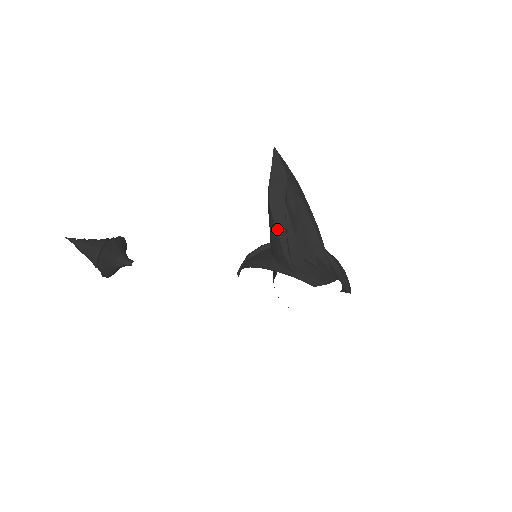
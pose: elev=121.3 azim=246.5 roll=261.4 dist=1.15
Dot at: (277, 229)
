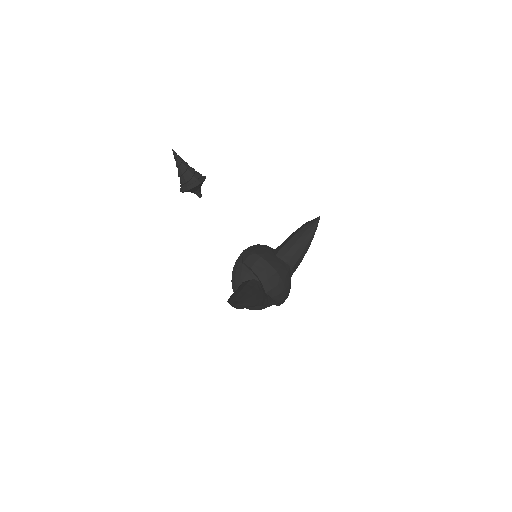
Dot at: occluded
